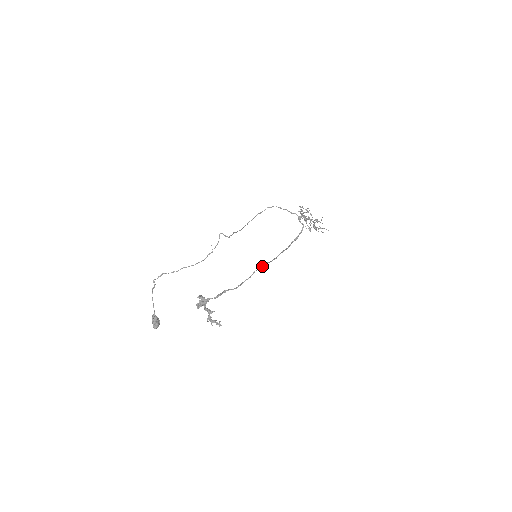
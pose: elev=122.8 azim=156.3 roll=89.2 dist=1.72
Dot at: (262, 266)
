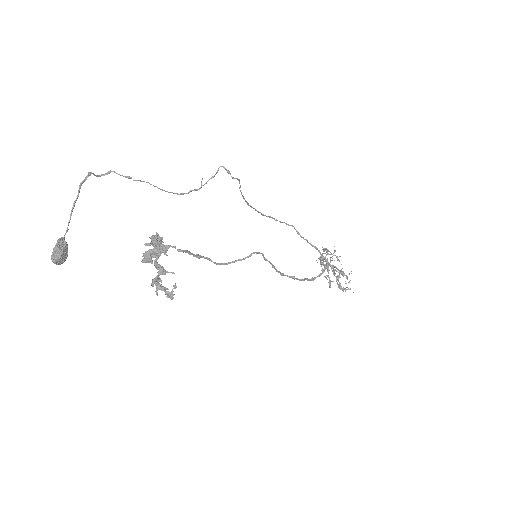
Dot at: (265, 258)
